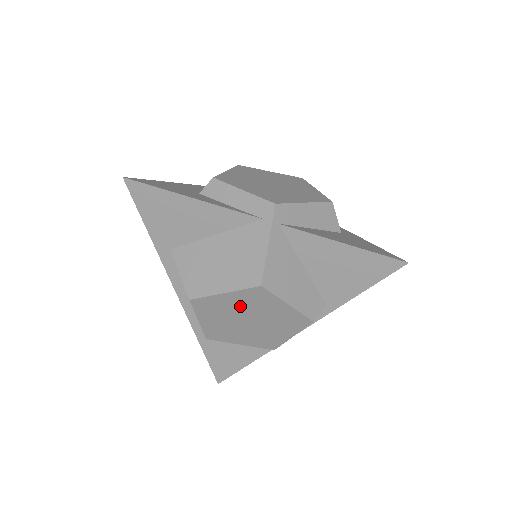
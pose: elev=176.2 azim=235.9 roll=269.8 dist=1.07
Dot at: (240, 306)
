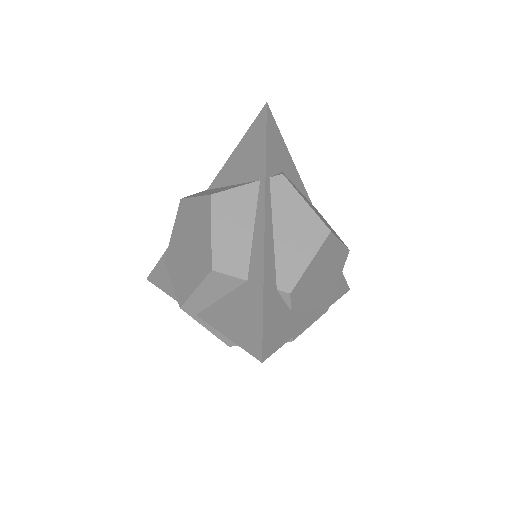
Dot at: occluded
